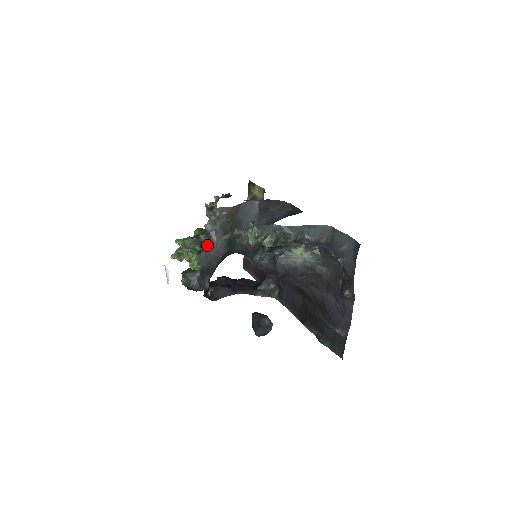
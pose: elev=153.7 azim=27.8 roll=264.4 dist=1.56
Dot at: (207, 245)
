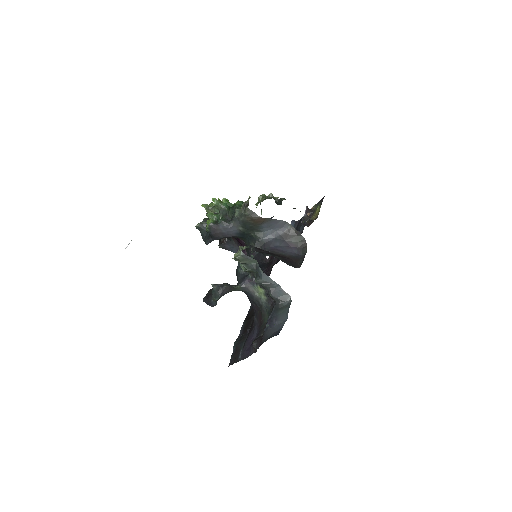
Dot at: (224, 223)
